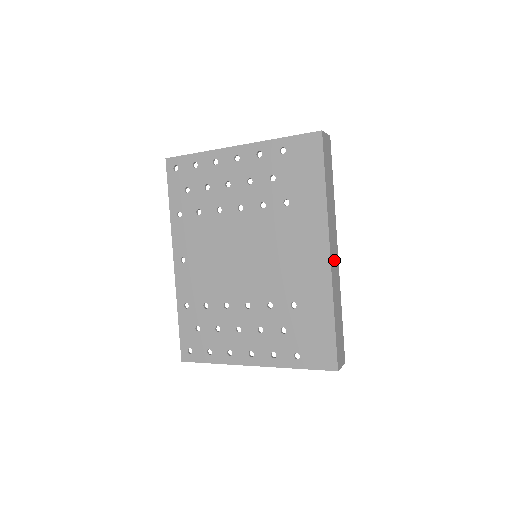
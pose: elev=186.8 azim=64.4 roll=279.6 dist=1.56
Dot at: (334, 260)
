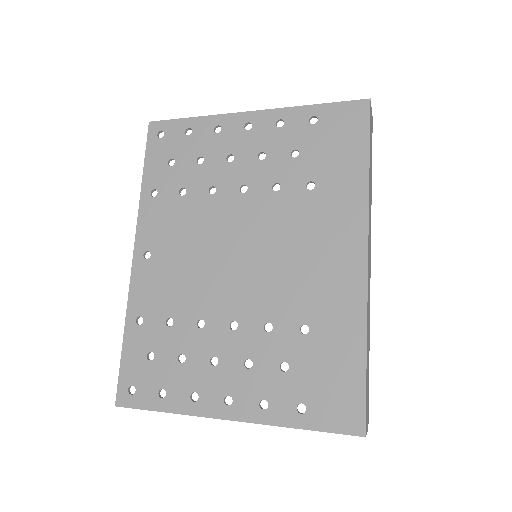
Dot at: (369, 271)
